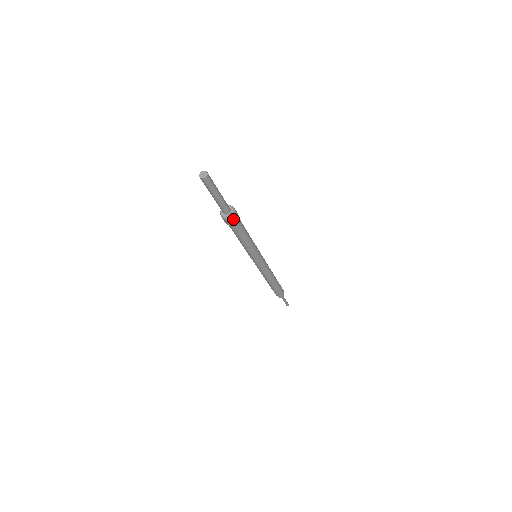
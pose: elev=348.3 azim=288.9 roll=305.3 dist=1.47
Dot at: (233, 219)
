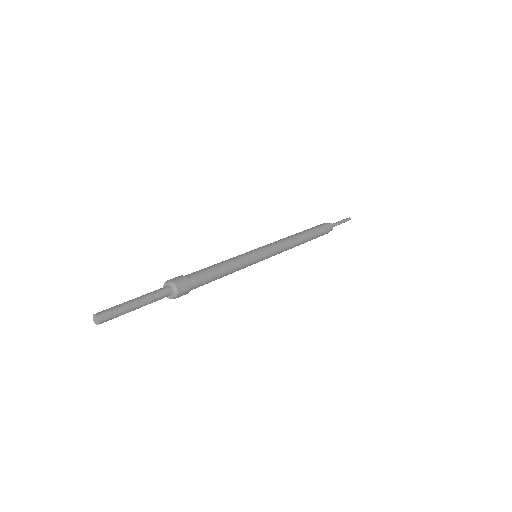
Dot at: (177, 297)
